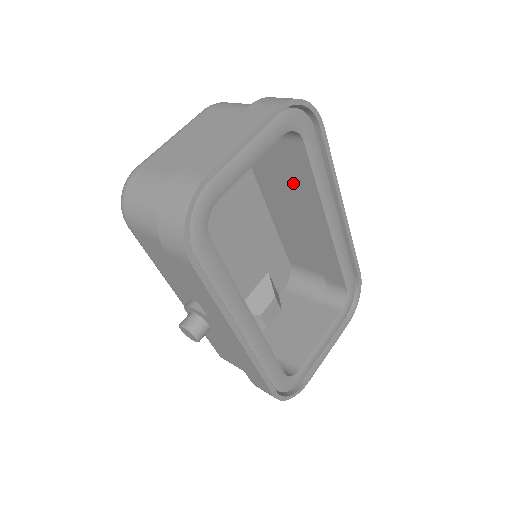
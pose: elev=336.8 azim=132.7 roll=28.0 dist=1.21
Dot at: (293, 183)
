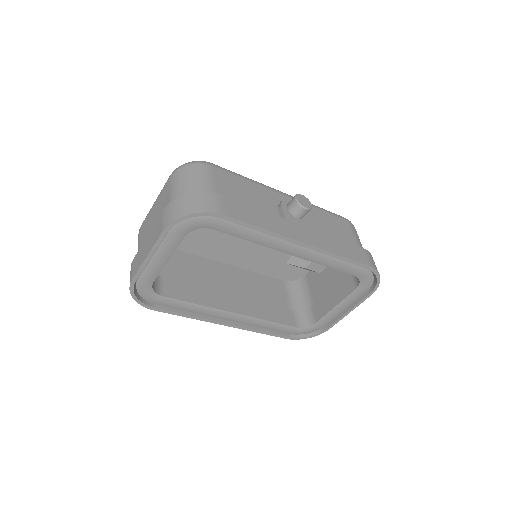
Dot at: occluded
